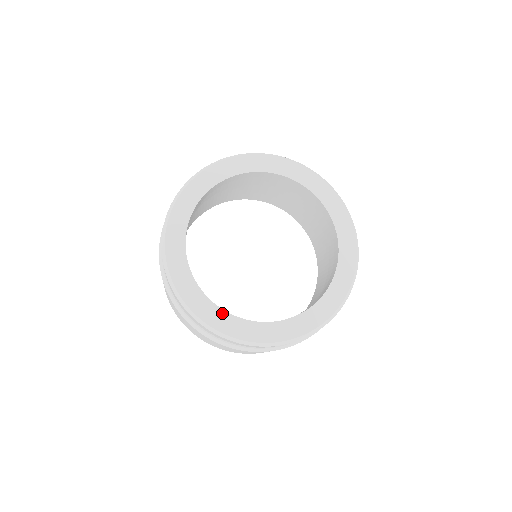
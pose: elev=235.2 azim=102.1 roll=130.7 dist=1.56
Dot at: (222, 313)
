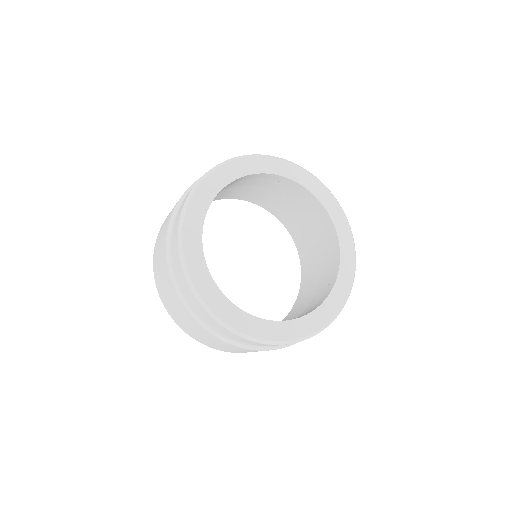
Dot at: (250, 318)
